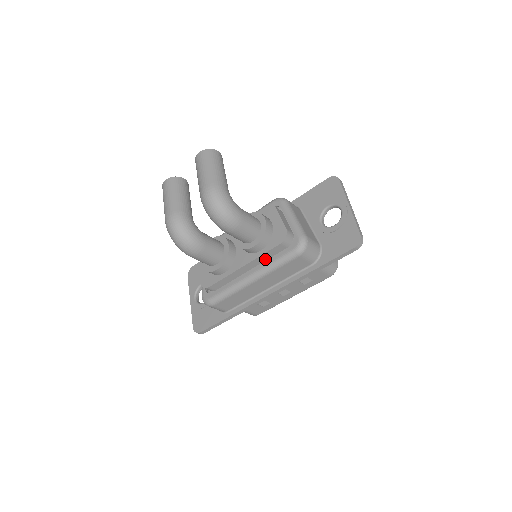
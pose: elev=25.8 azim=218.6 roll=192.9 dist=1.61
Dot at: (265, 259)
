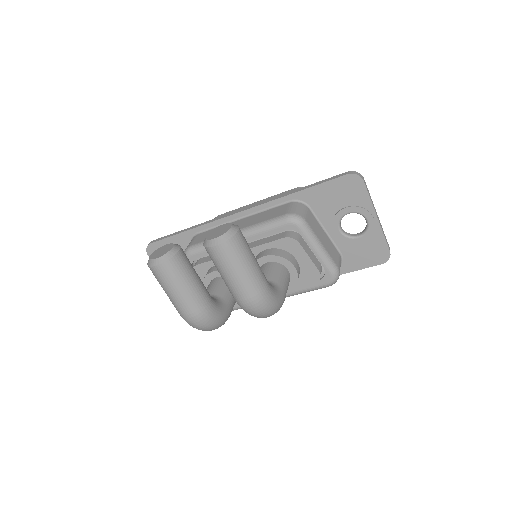
Dot at: occluded
